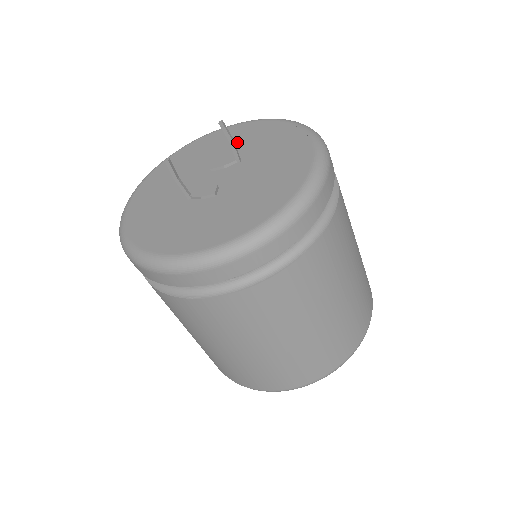
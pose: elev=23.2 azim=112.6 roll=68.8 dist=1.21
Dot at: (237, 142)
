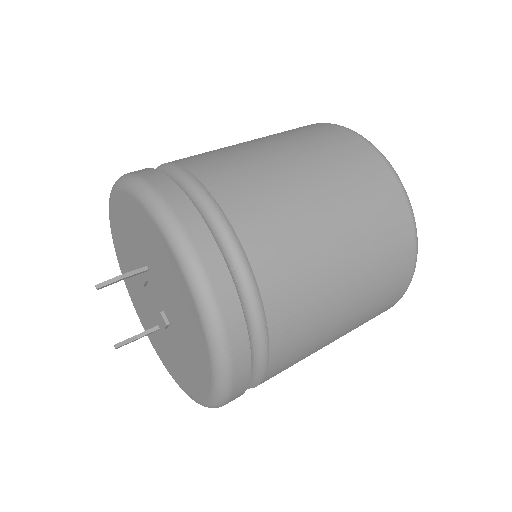
Dot at: (128, 236)
